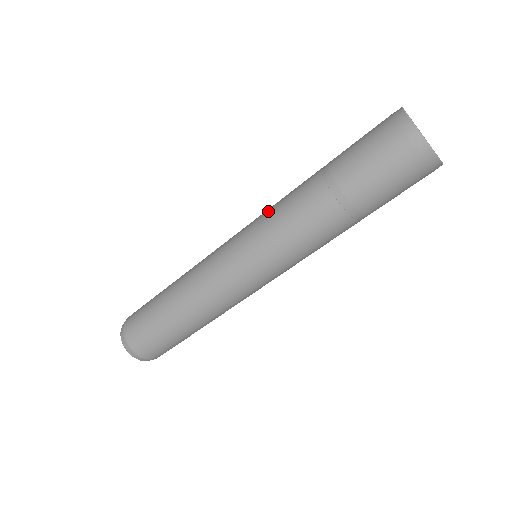
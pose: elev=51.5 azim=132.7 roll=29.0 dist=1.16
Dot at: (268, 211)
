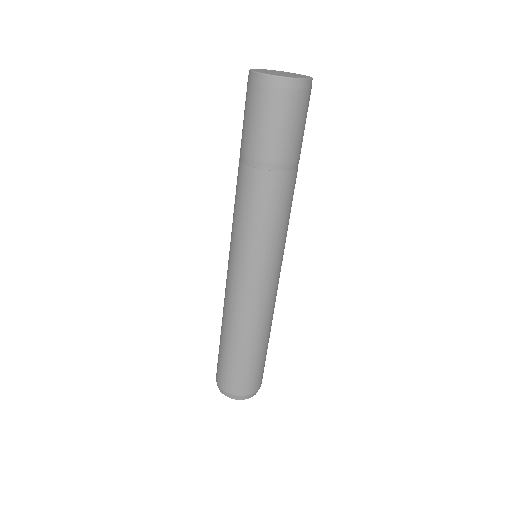
Dot at: occluded
